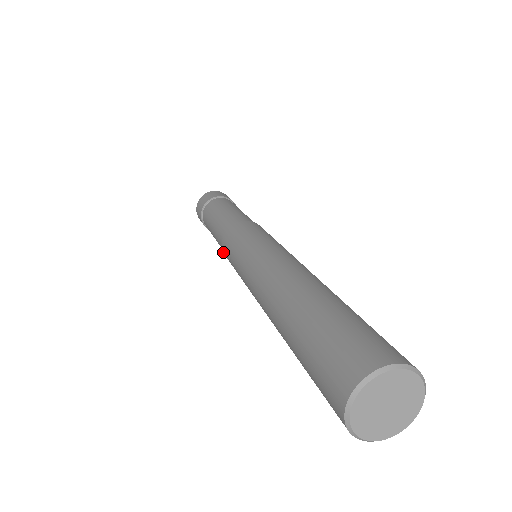
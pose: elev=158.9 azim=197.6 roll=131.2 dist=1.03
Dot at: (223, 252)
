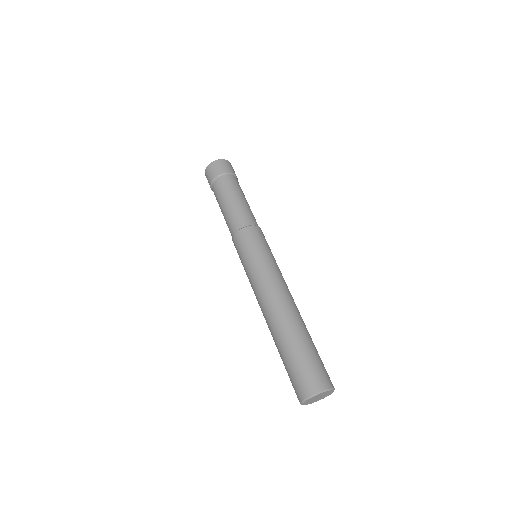
Dot at: occluded
